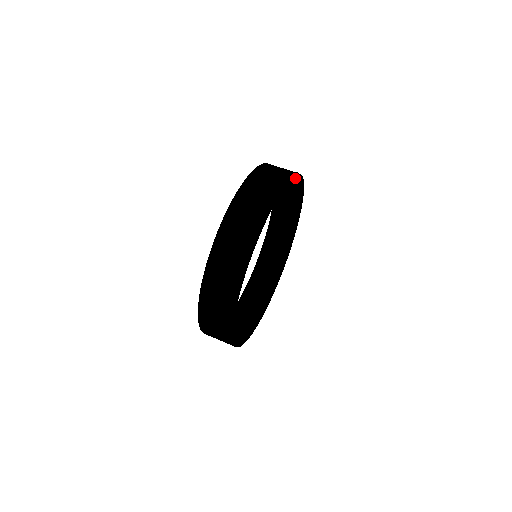
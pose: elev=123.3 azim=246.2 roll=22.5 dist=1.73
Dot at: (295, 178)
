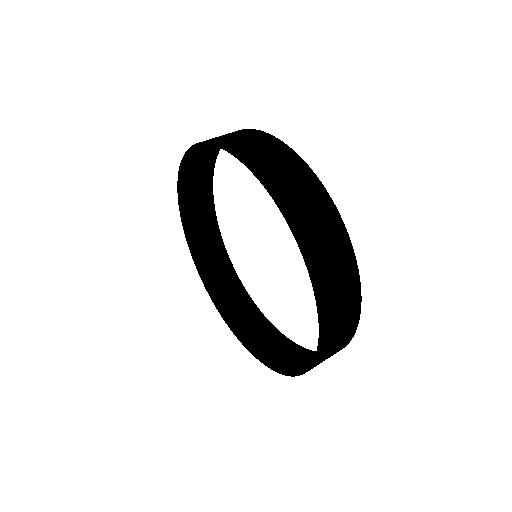
Dot at: (212, 234)
